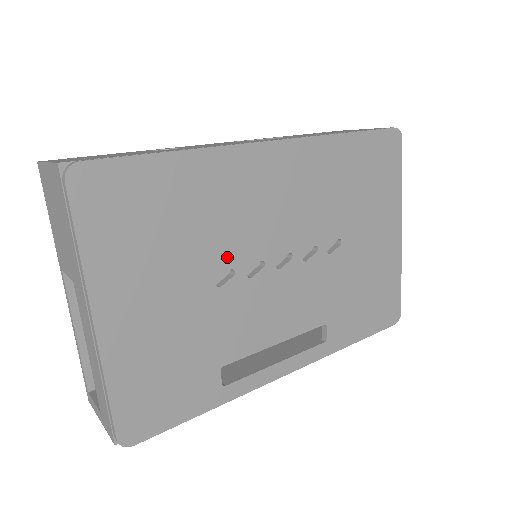
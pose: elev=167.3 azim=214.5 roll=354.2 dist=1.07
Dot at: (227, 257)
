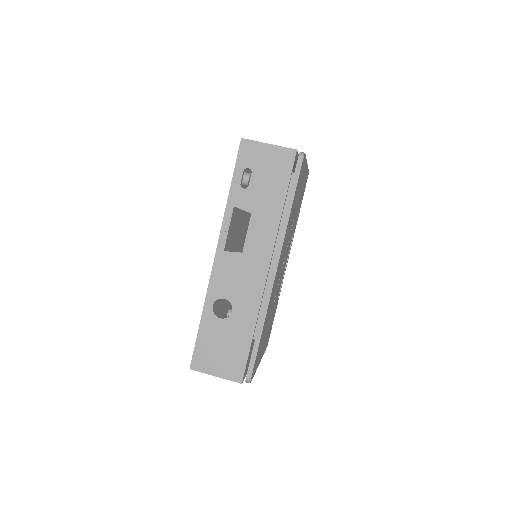
Dot at: occluded
